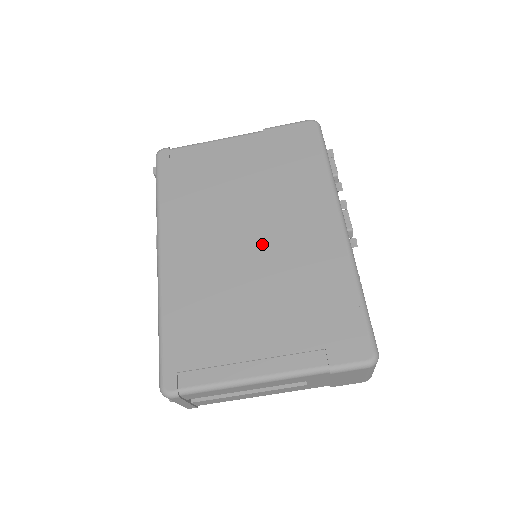
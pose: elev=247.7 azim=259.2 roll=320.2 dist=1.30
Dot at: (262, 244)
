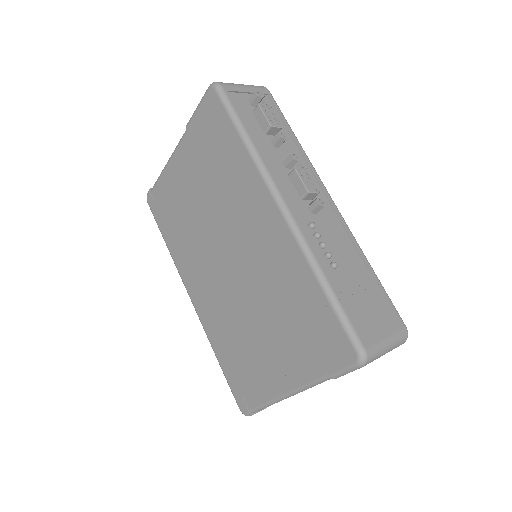
Dot at: (238, 263)
